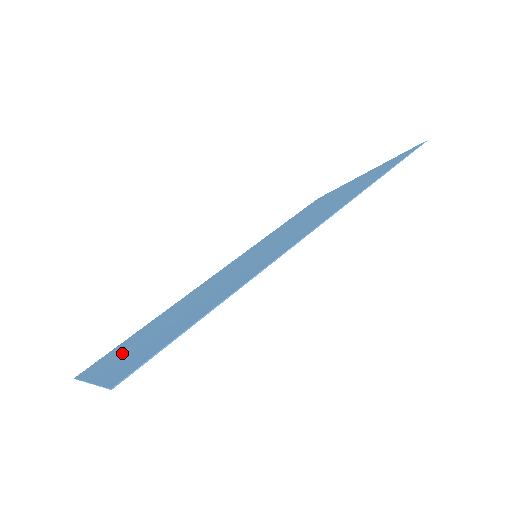
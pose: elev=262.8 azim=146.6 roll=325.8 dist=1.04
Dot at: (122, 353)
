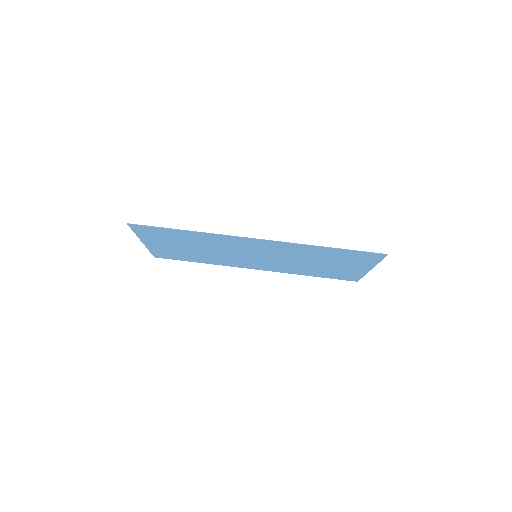
Dot at: (166, 247)
